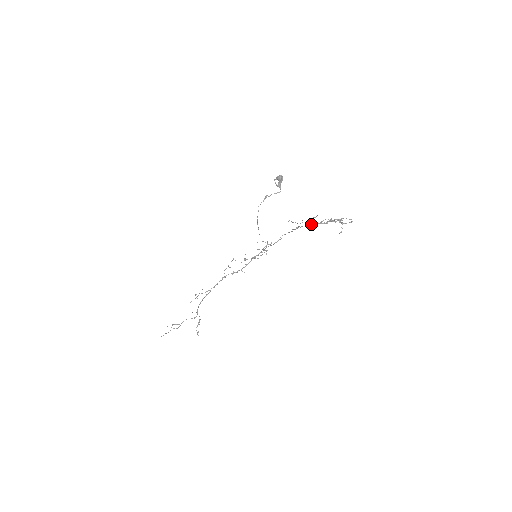
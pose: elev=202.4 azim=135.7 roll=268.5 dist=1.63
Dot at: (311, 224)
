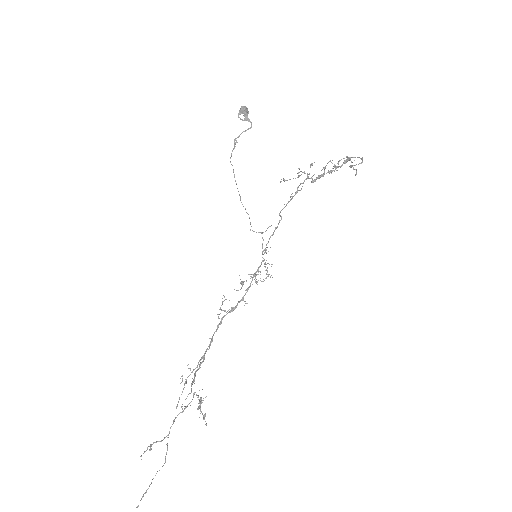
Dot at: (312, 179)
